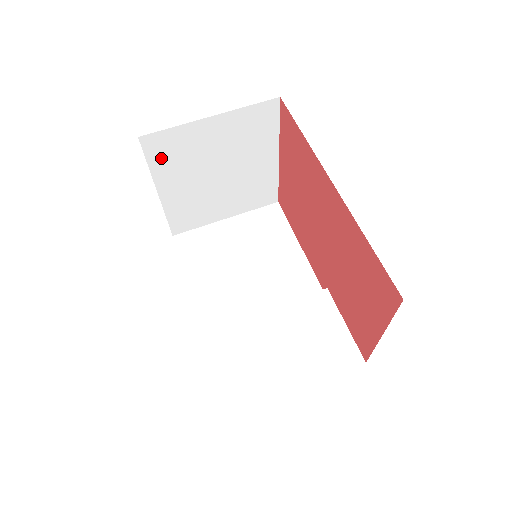
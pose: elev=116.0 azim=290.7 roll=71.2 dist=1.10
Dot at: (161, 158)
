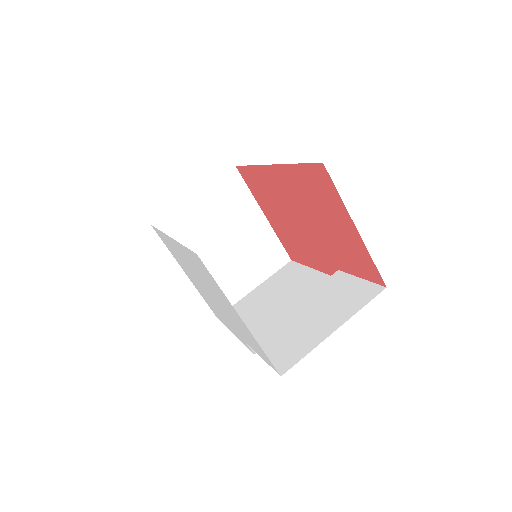
Dot at: (174, 239)
